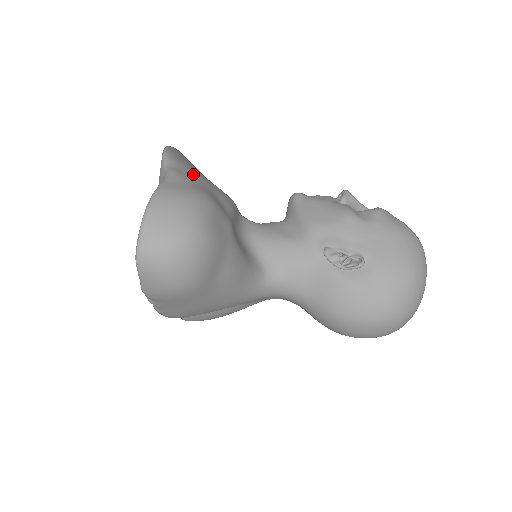
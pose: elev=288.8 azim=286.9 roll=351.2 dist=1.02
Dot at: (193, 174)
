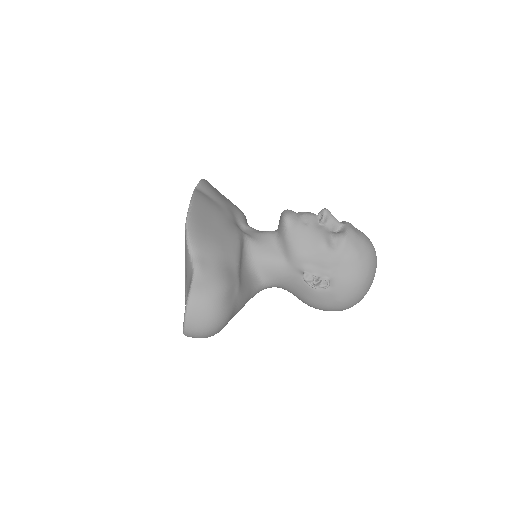
Dot at: (210, 253)
